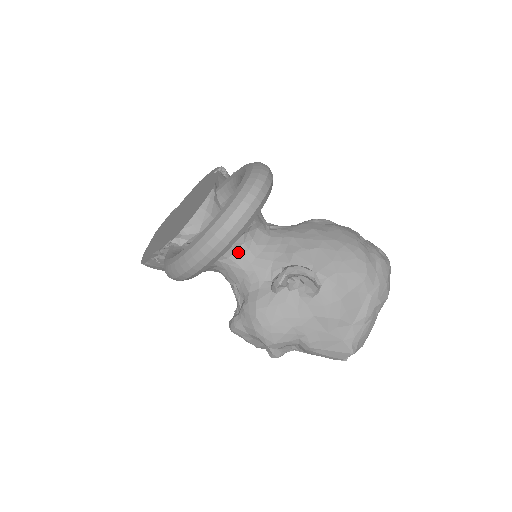
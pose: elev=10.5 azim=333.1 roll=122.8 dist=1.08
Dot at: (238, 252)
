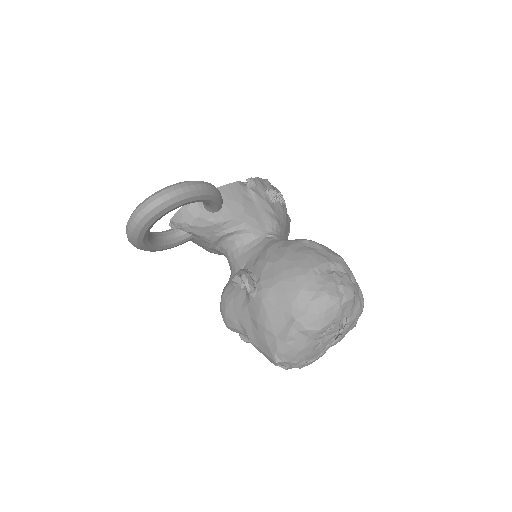
Dot at: (230, 247)
